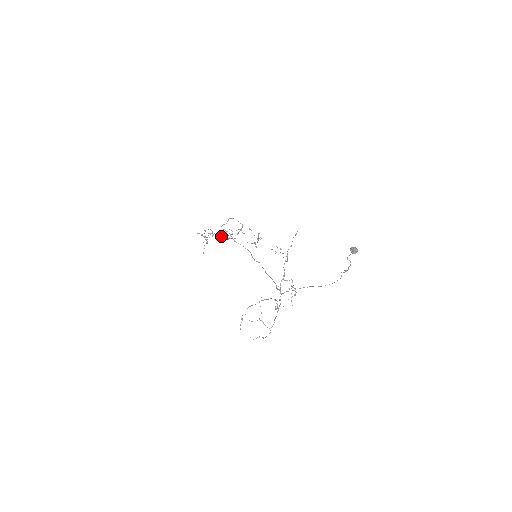
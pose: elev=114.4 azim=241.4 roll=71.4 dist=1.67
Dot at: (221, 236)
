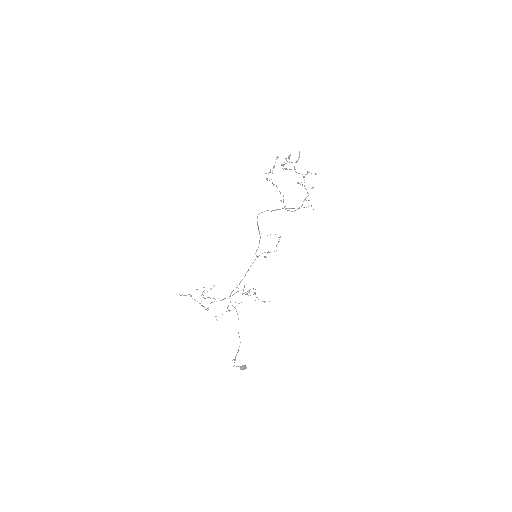
Dot at: (279, 191)
